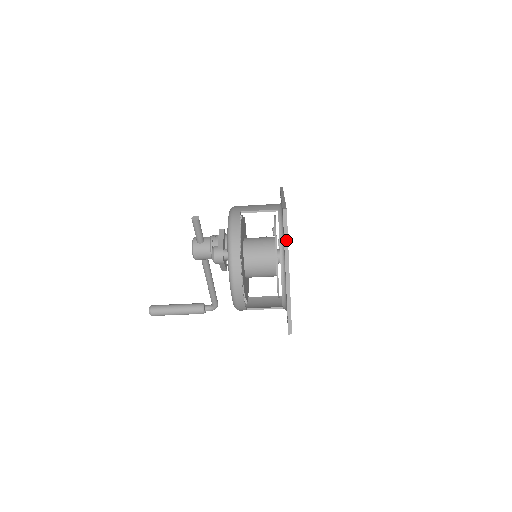
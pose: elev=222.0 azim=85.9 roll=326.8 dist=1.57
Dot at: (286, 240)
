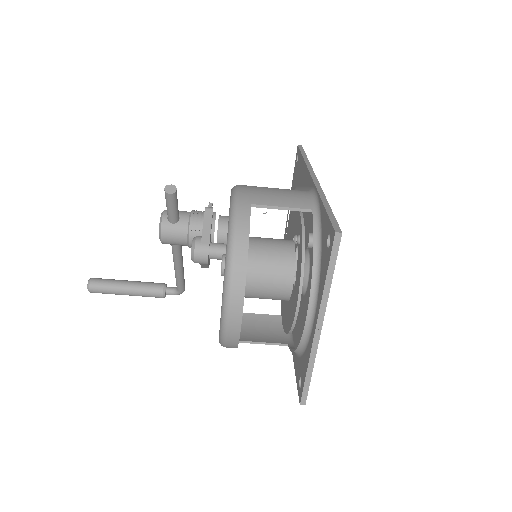
Dot at: (329, 280)
